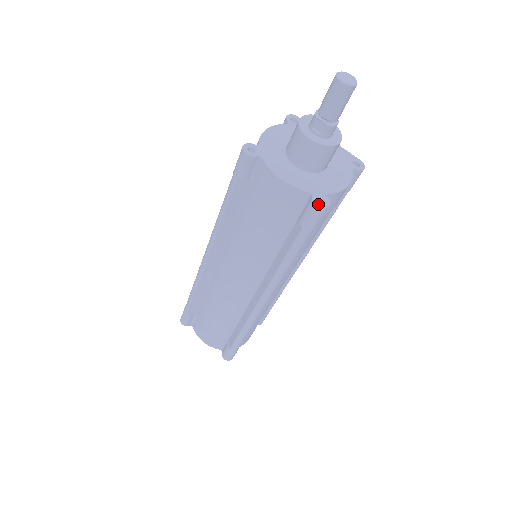
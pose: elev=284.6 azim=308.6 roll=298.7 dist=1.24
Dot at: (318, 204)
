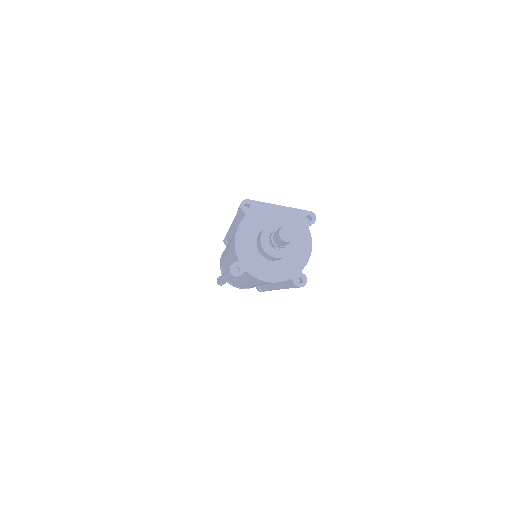
Dot at: (300, 286)
